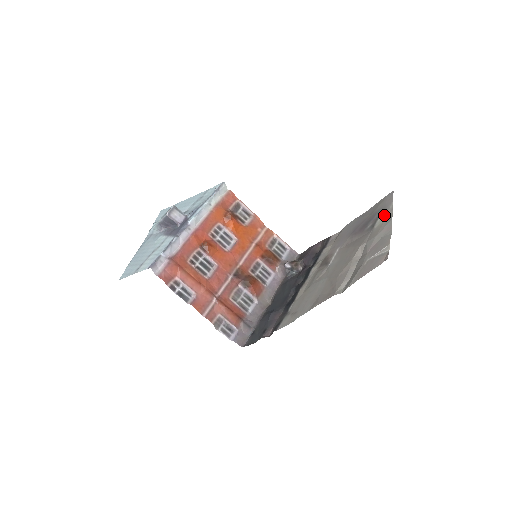
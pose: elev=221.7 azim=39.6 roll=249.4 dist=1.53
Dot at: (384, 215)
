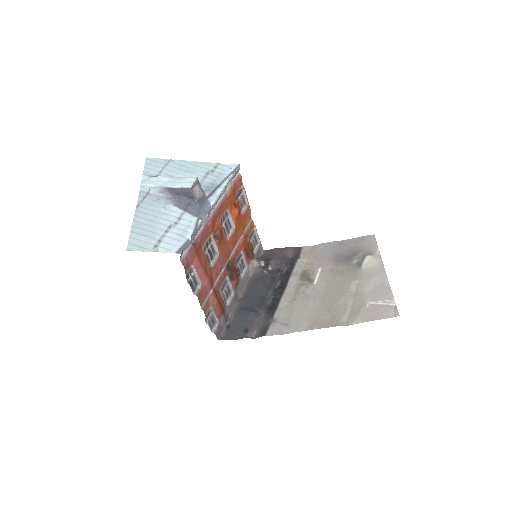
Dot at: (372, 259)
